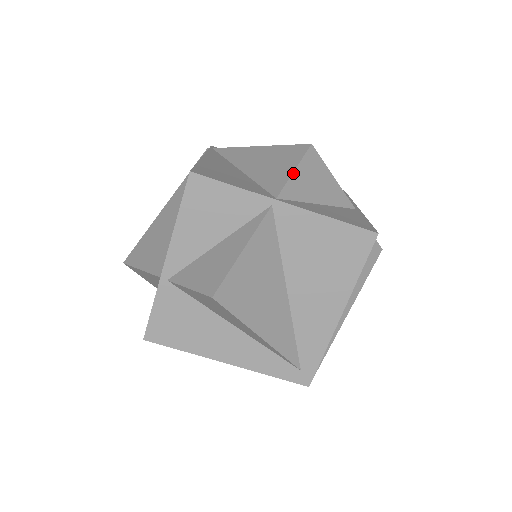
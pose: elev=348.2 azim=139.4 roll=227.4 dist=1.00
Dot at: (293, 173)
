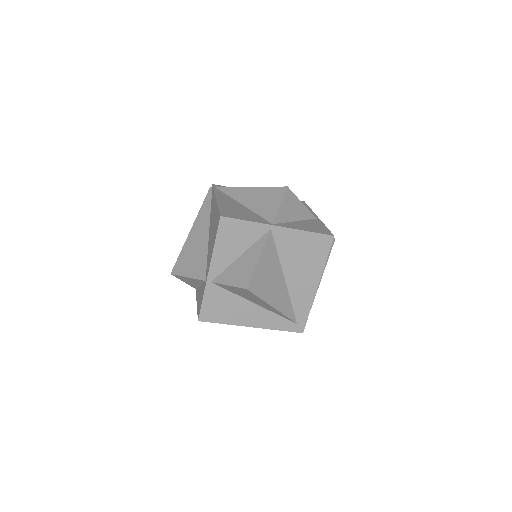
Dot at: (280, 207)
